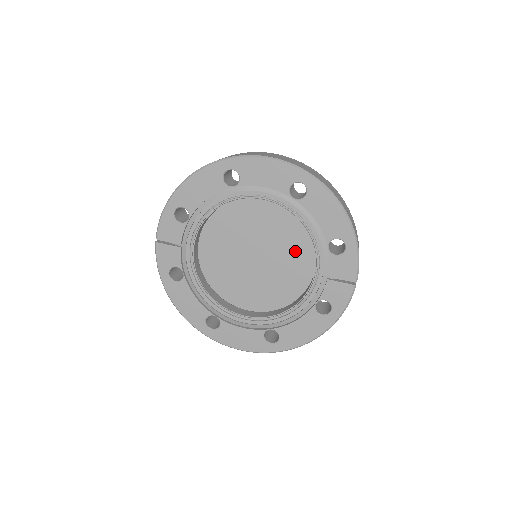
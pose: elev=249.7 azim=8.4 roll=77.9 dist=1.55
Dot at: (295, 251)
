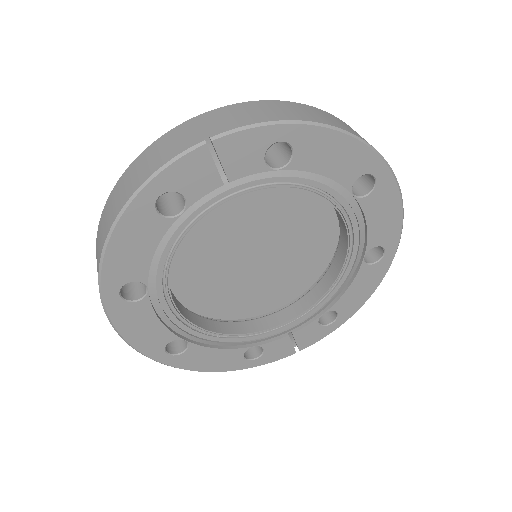
Dot at: (286, 281)
